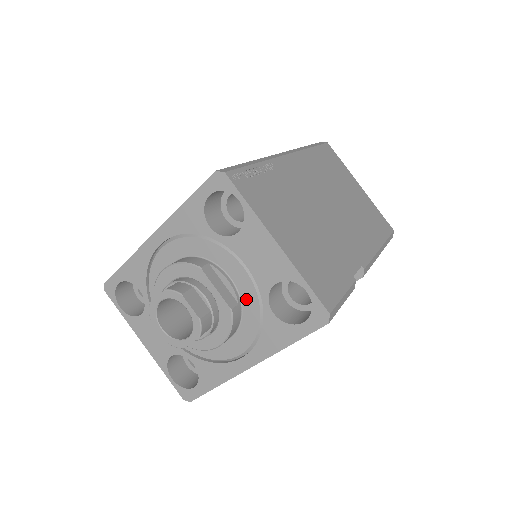
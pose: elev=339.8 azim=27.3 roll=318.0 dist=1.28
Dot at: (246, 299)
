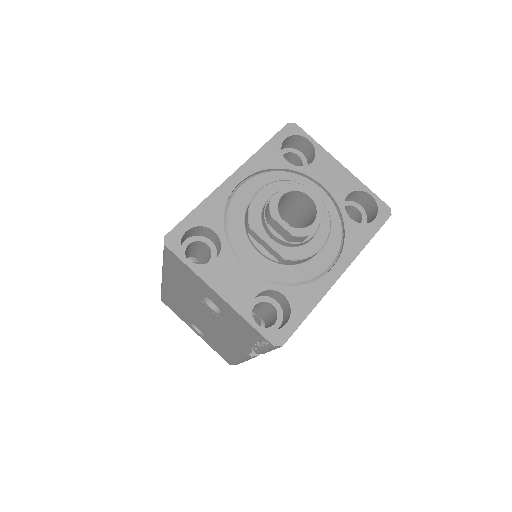
Dot at: occluded
